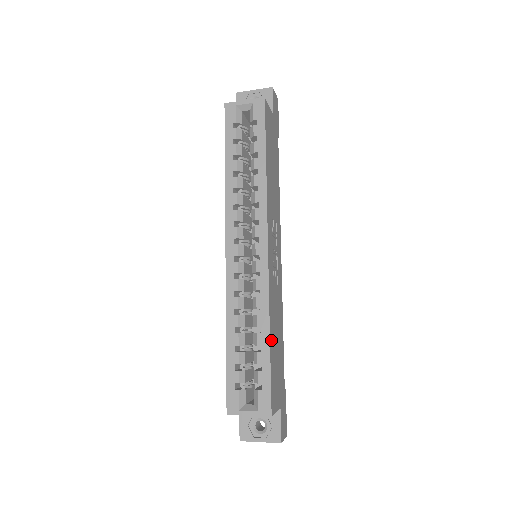
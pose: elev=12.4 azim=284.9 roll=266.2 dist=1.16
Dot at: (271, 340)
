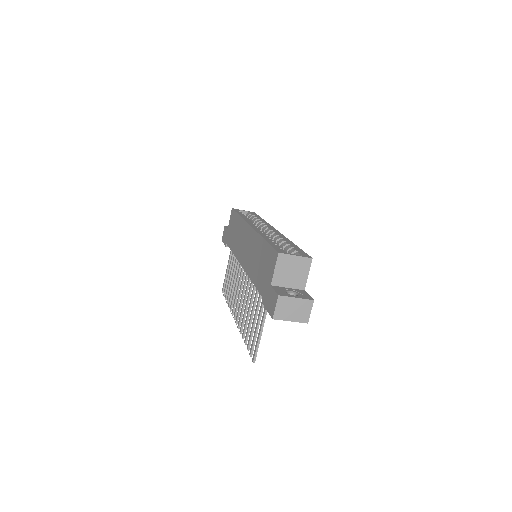
Dot at: occluded
